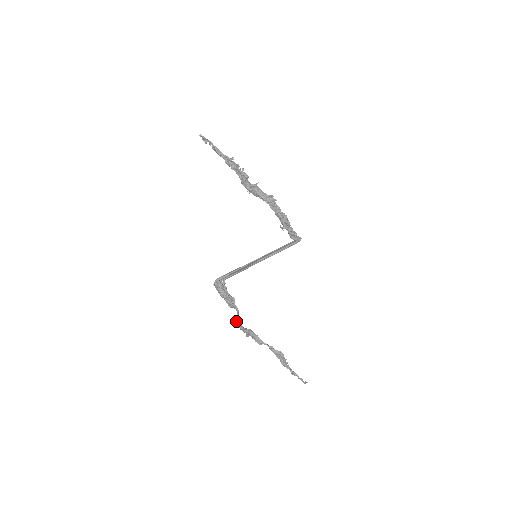
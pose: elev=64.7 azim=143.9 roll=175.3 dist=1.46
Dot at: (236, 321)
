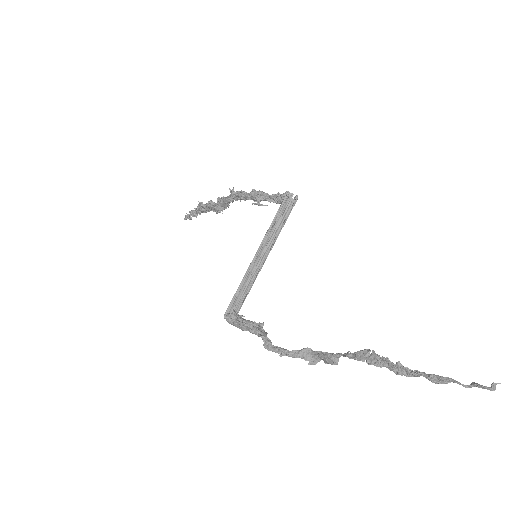
Dot at: (265, 346)
